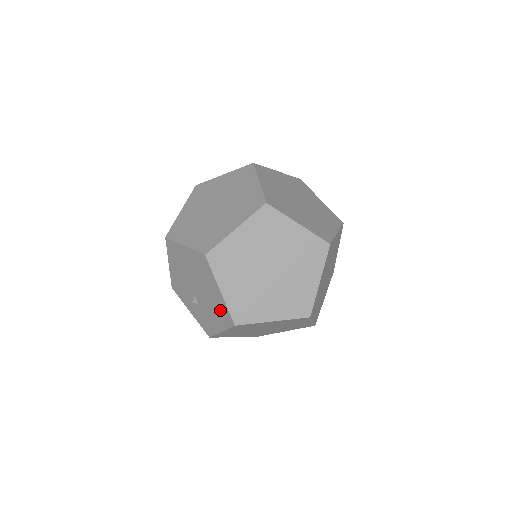
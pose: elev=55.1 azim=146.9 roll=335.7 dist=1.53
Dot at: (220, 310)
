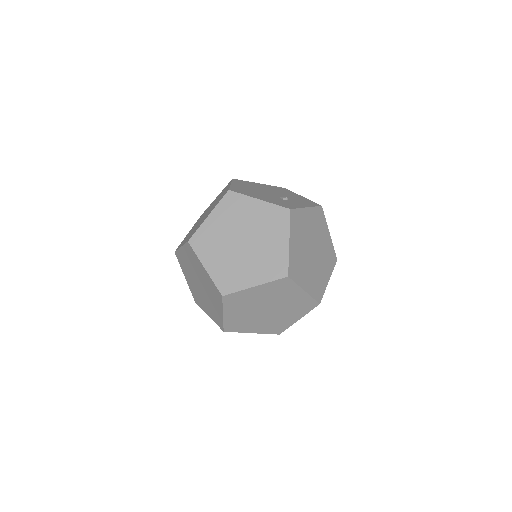
Dot at: occluded
